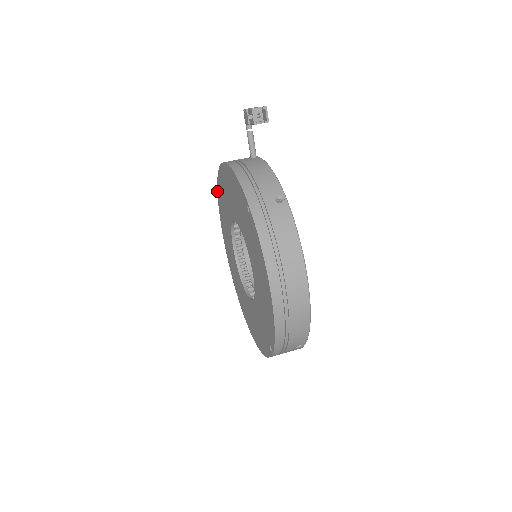
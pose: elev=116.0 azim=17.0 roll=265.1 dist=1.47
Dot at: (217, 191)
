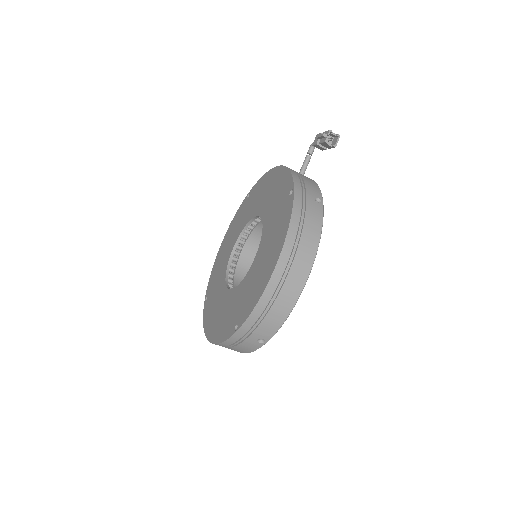
Dot at: (243, 200)
